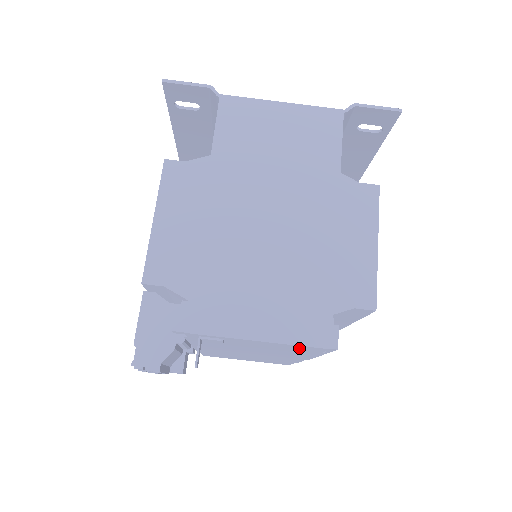
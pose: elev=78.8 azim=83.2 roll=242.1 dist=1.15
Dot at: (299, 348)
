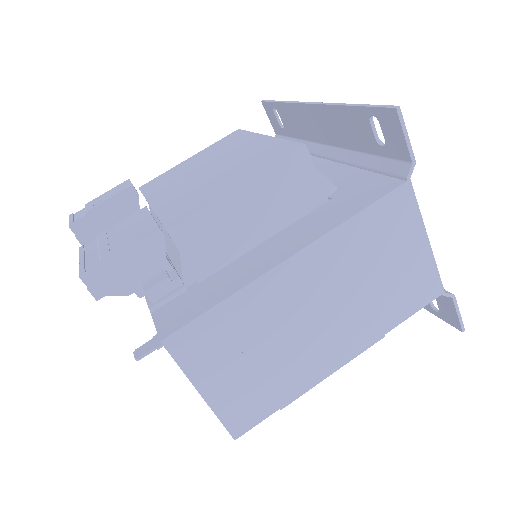
Dot at: occluded
